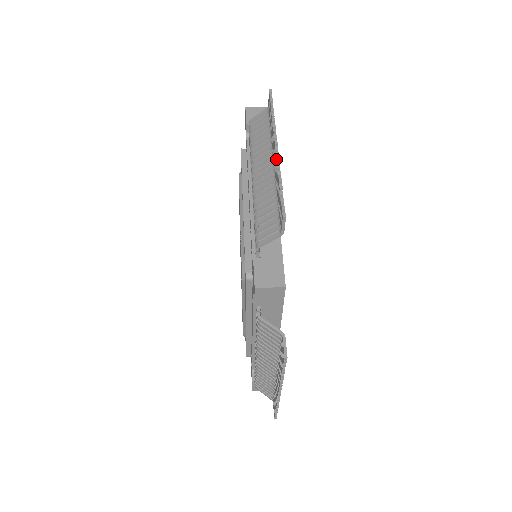
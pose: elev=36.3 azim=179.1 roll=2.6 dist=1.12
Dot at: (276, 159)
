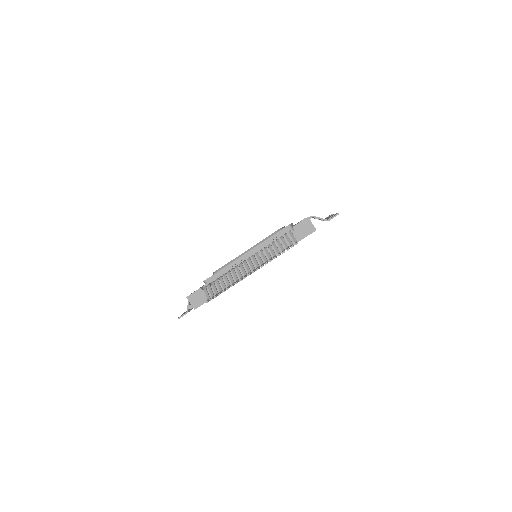
Dot at: (240, 279)
